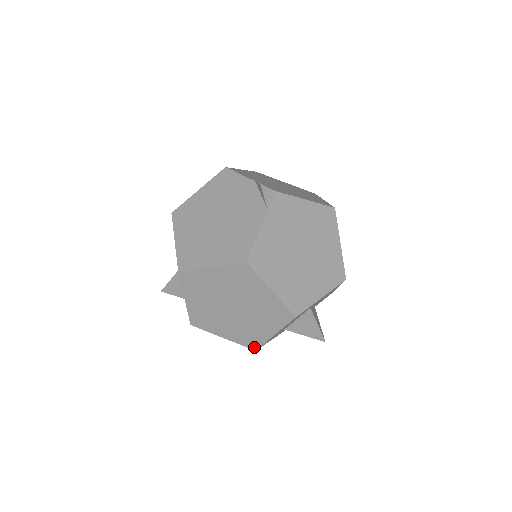
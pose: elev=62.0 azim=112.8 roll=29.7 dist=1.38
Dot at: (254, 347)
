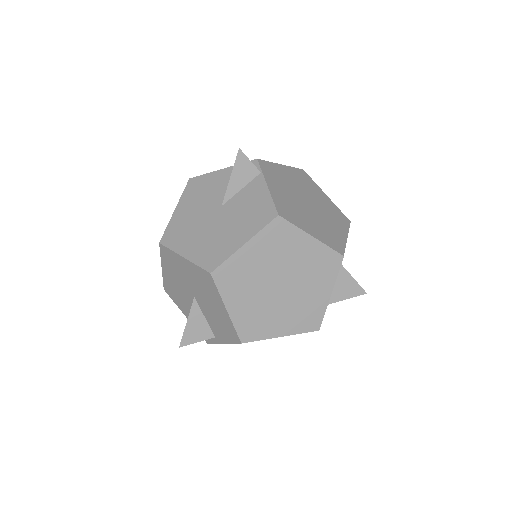
Dot at: (316, 326)
